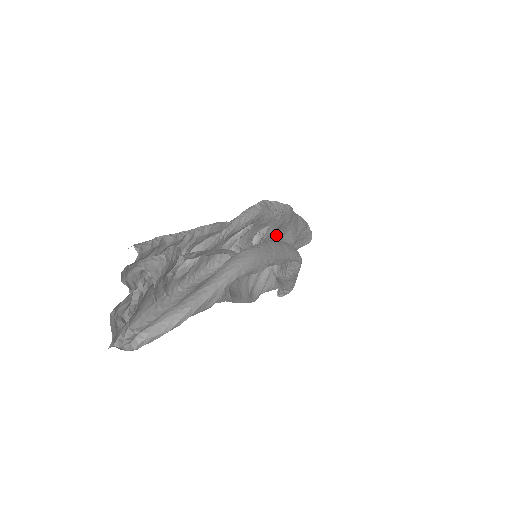
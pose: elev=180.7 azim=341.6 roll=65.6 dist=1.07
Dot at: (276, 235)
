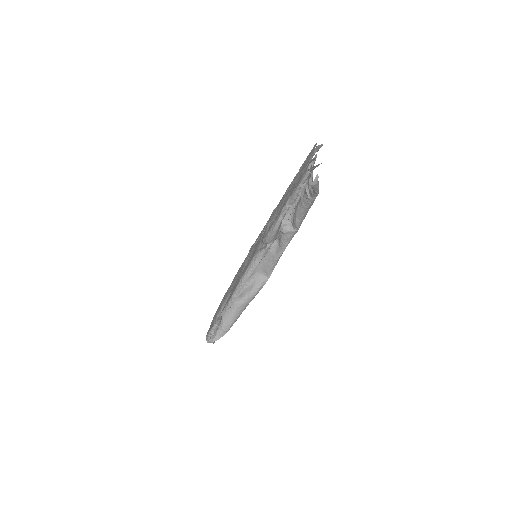
Dot at: occluded
